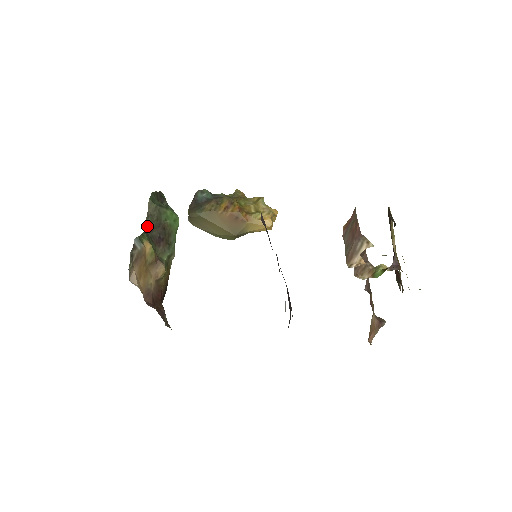
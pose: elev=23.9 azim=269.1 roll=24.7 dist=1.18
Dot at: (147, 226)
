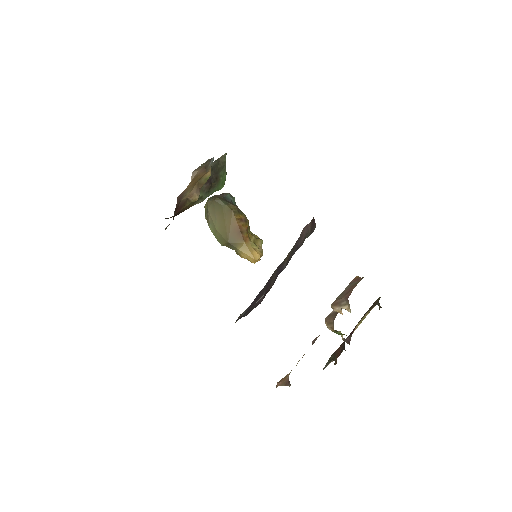
Dot at: (213, 164)
